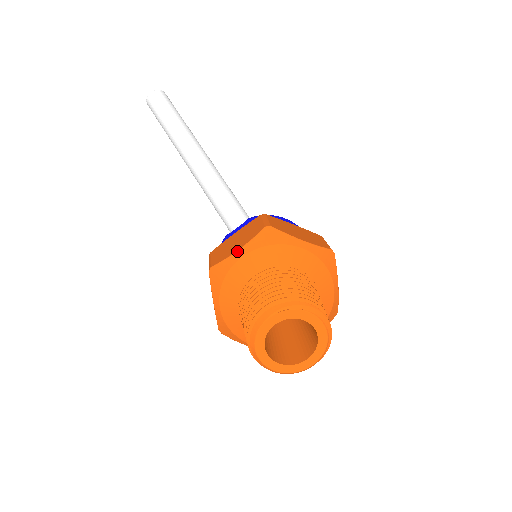
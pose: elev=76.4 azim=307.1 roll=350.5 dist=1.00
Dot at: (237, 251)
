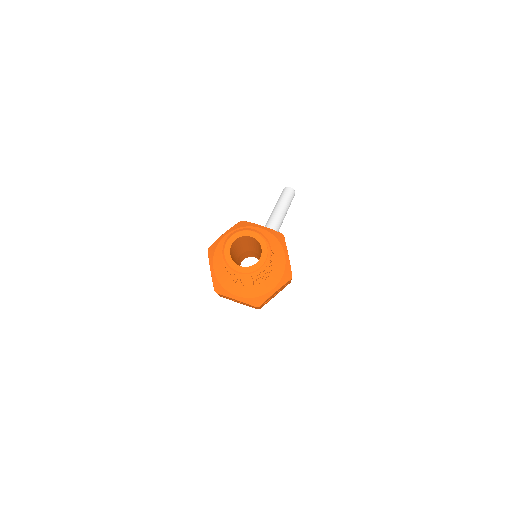
Dot at: occluded
